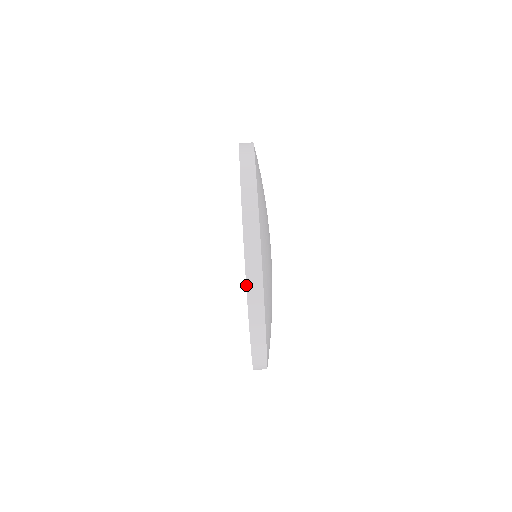
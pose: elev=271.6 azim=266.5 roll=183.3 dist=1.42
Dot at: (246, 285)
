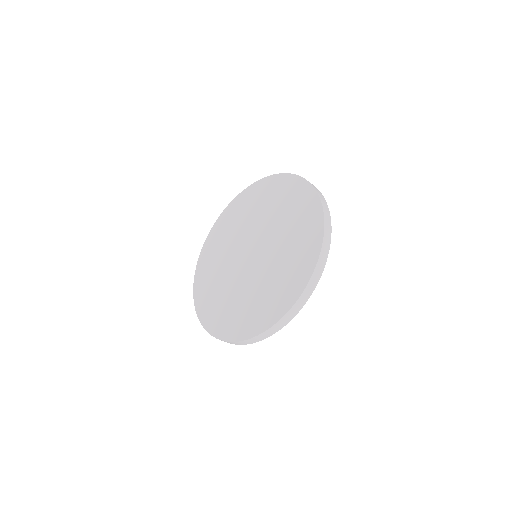
Dot at: (261, 334)
